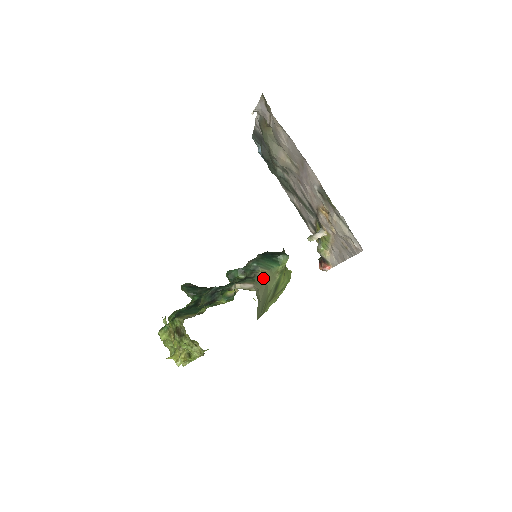
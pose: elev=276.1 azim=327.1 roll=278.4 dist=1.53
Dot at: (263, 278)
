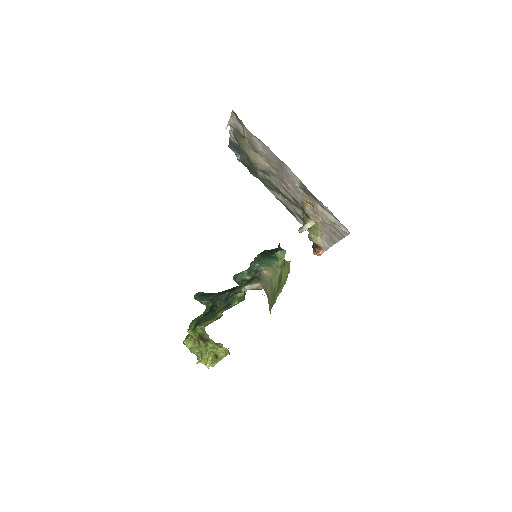
Dot at: (267, 275)
